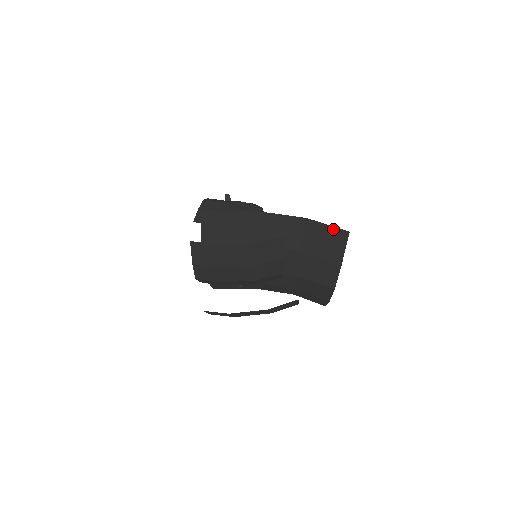
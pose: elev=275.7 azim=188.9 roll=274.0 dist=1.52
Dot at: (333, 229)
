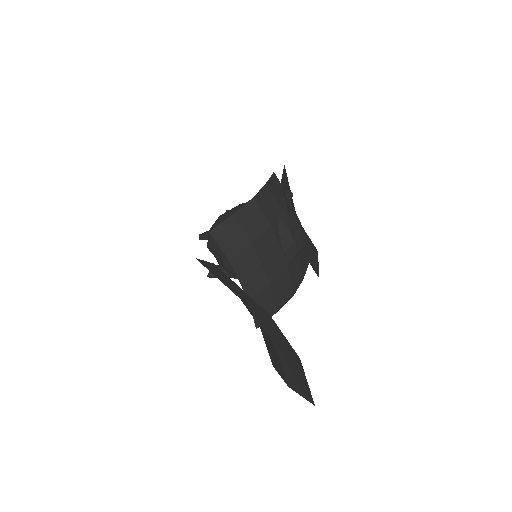
Dot at: (308, 387)
